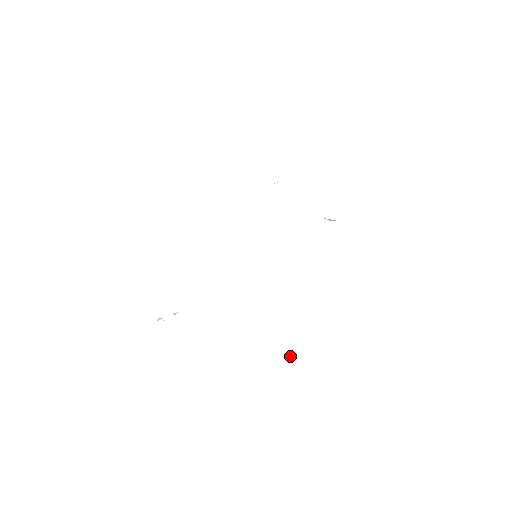
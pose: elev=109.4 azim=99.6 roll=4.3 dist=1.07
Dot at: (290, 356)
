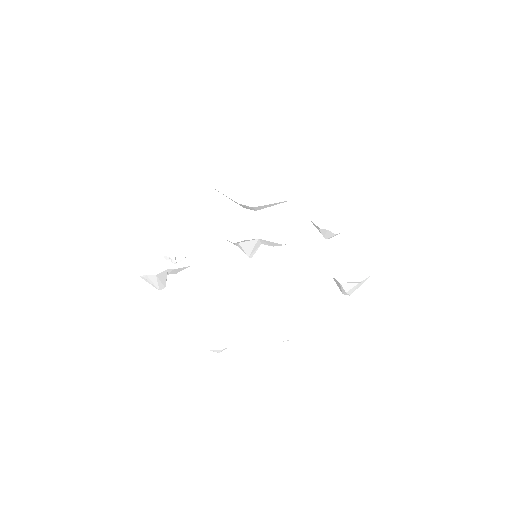
Dot at: occluded
